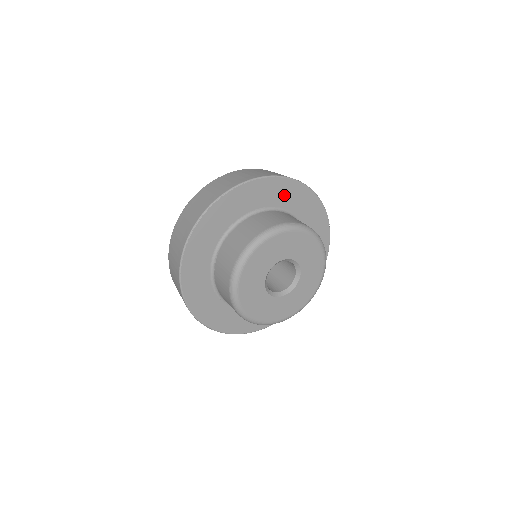
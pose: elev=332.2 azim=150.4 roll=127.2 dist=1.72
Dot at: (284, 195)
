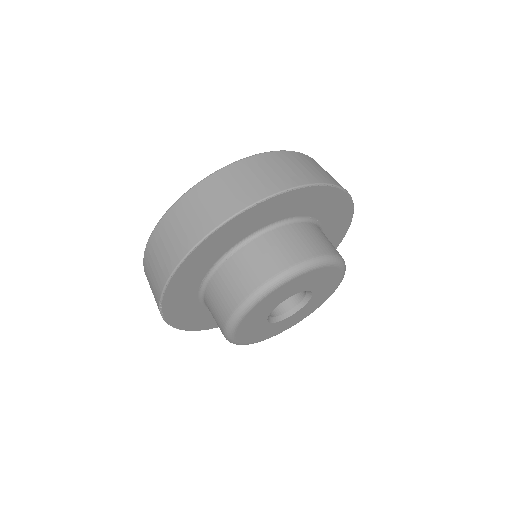
Dot at: (336, 217)
